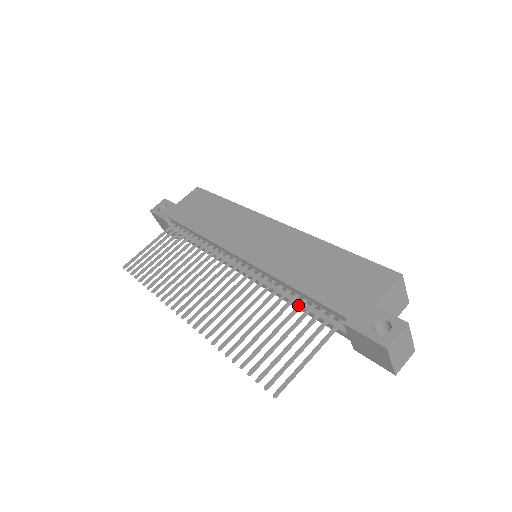
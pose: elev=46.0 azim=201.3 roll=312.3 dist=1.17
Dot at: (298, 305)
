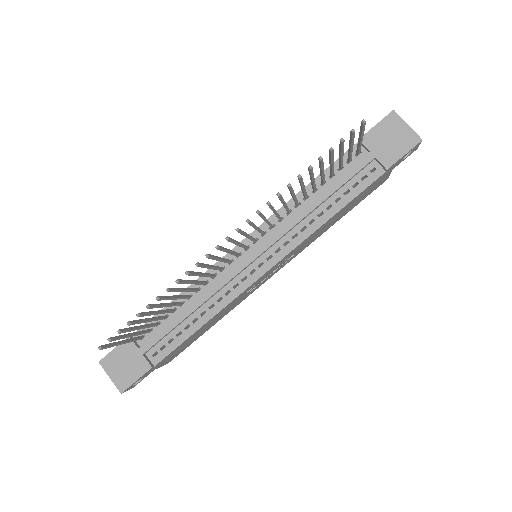
Dot at: (321, 180)
